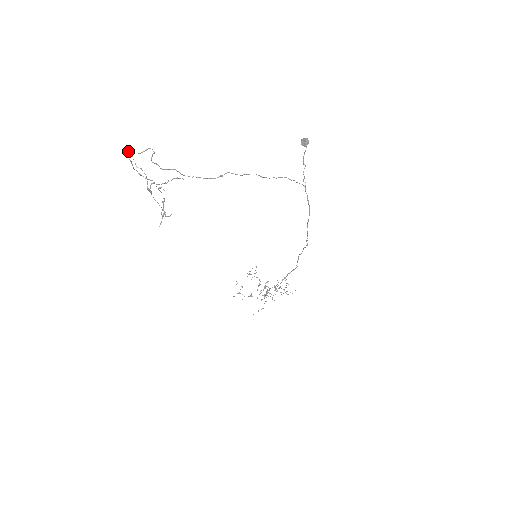
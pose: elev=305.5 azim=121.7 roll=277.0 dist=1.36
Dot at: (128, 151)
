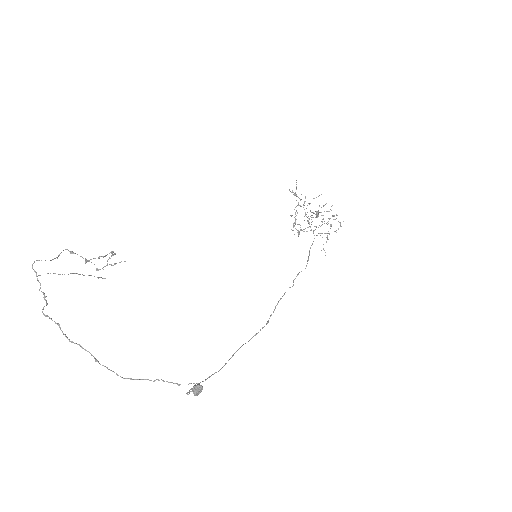
Dot at: (35, 272)
